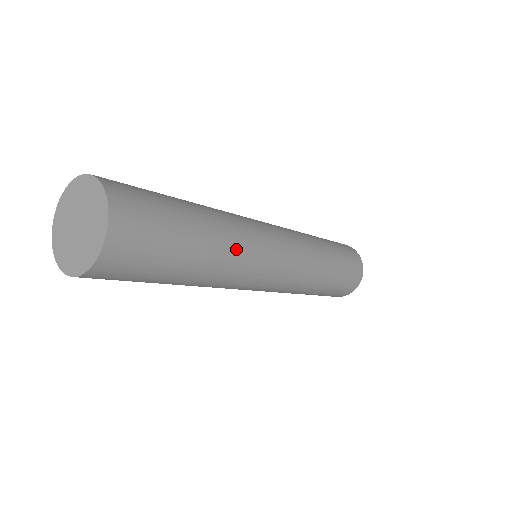
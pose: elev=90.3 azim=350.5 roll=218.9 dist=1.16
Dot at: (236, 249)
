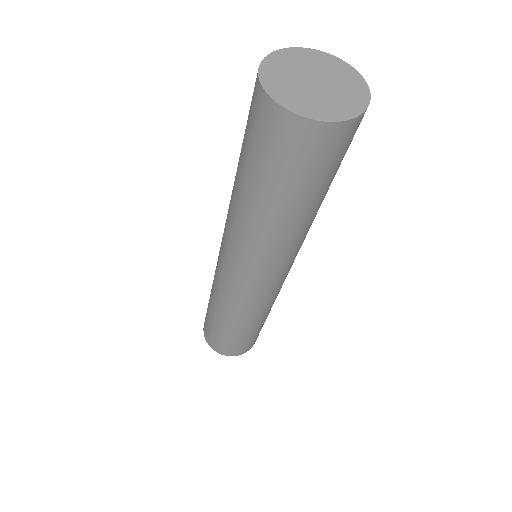
Dot at: (305, 235)
